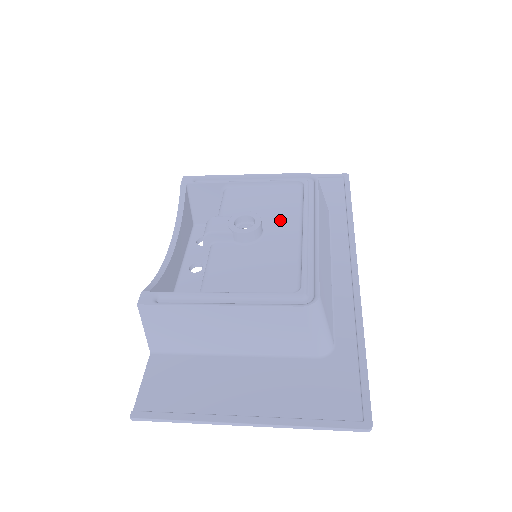
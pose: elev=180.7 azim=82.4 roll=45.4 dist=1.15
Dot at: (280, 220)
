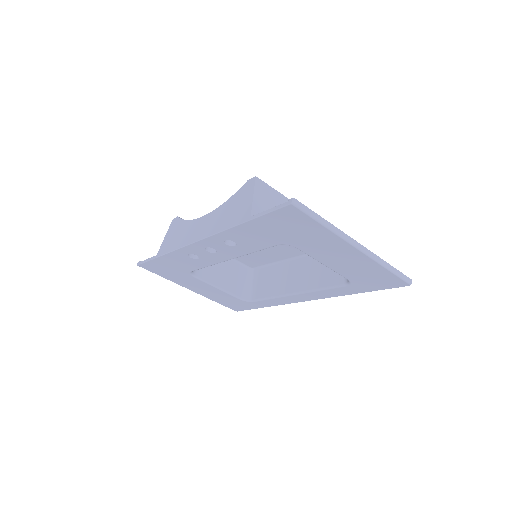
Dot at: occluded
